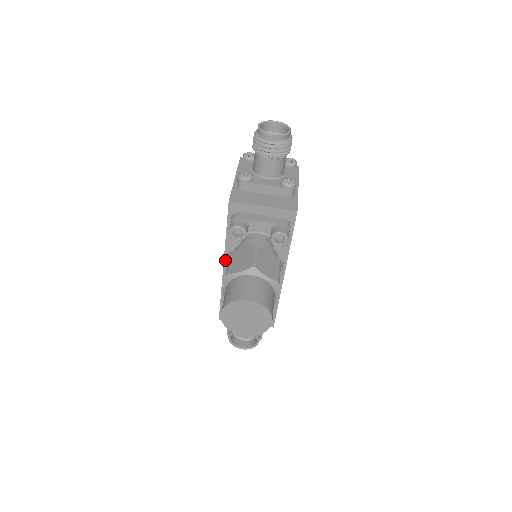
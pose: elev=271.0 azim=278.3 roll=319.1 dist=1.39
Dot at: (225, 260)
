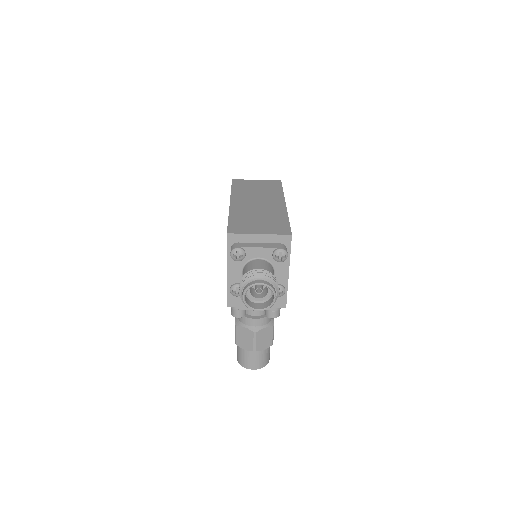
Dot at: occluded
